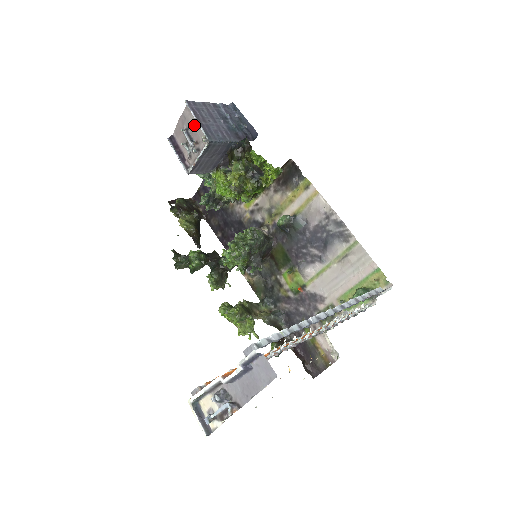
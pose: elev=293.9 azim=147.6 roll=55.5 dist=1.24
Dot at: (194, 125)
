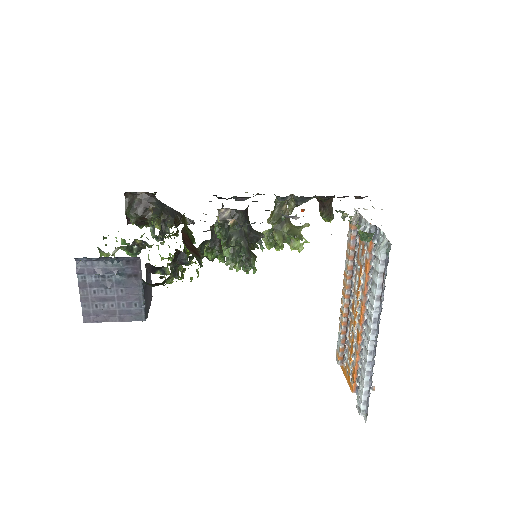
Dot at: occluded
